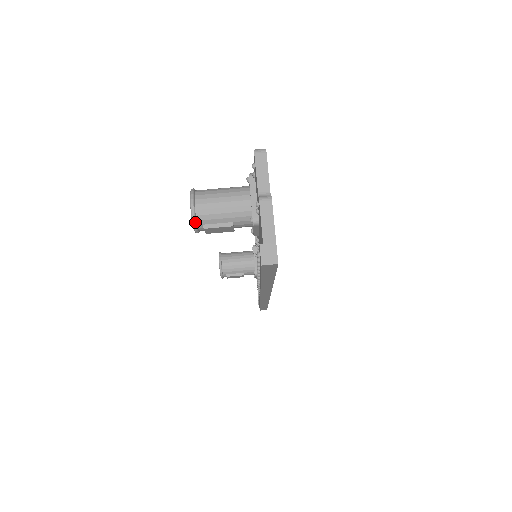
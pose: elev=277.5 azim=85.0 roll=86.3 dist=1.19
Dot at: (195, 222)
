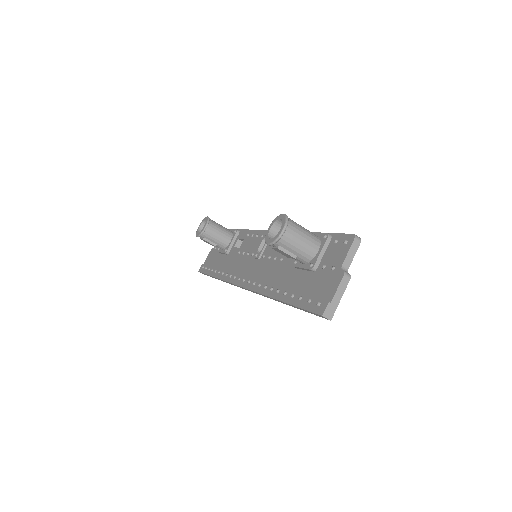
Dot at: (277, 241)
